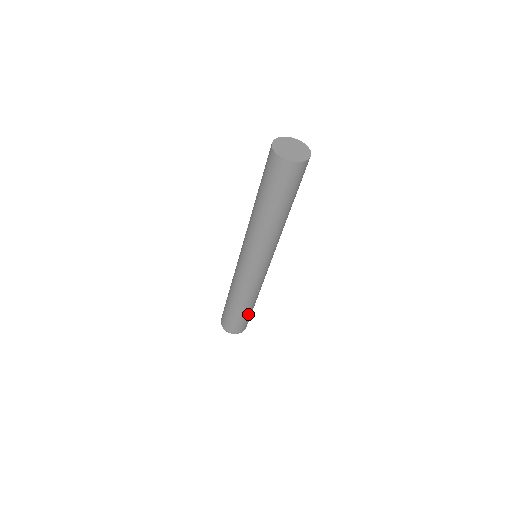
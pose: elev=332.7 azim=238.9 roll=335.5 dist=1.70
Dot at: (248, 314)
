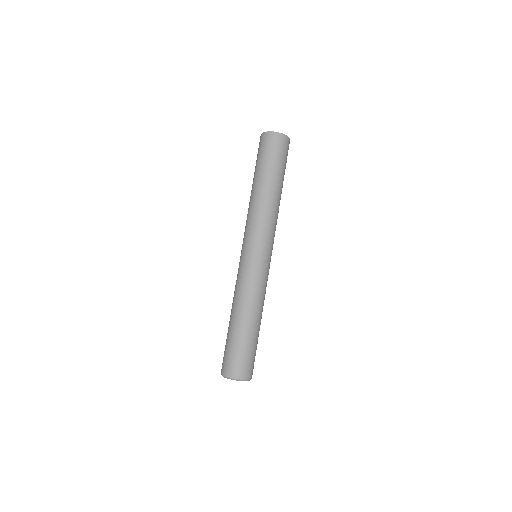
Dot at: (257, 340)
